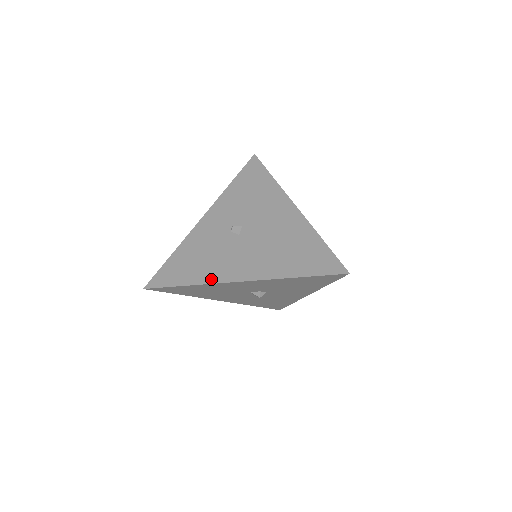
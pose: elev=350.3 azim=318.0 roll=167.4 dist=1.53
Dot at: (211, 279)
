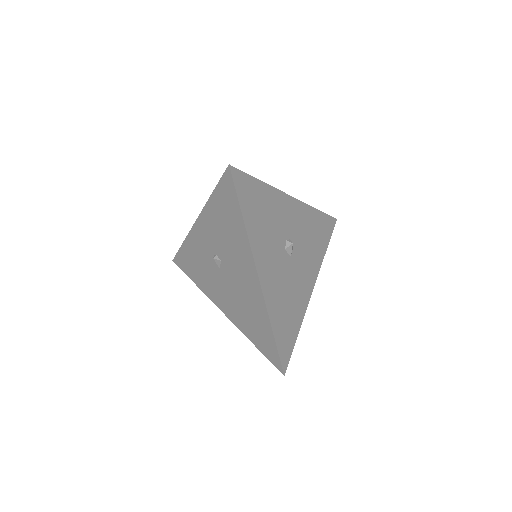
Dot at: (206, 292)
